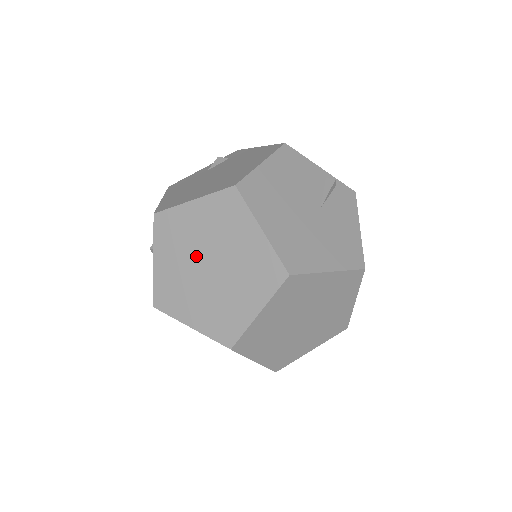
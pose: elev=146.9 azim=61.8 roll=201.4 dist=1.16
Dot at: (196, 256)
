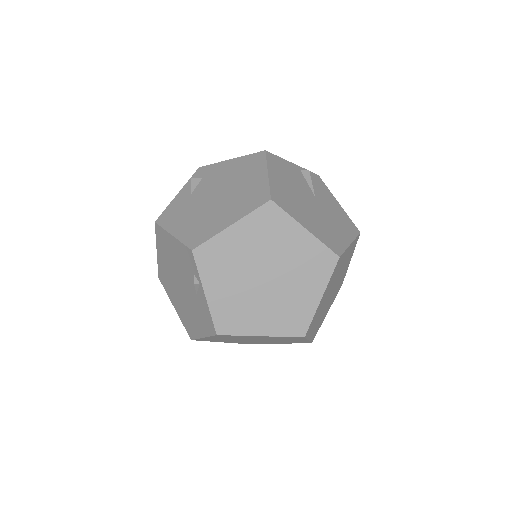
Dot at: (249, 273)
